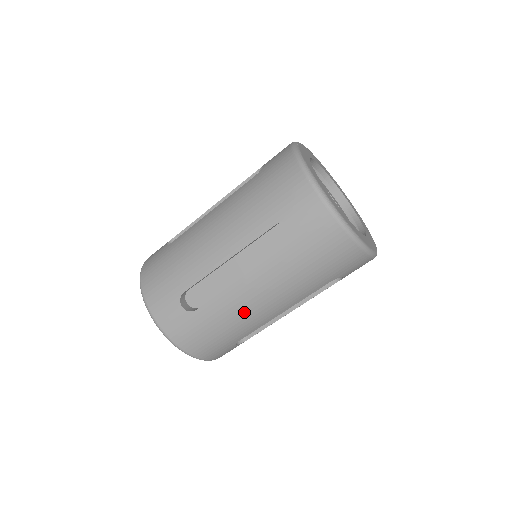
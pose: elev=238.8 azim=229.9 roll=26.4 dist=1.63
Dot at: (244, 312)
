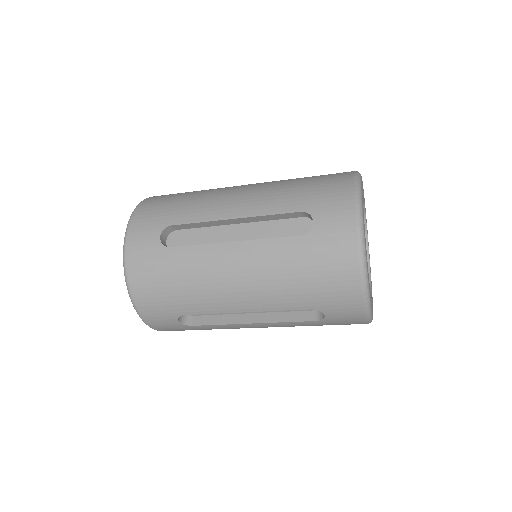
Dot at: occluded
